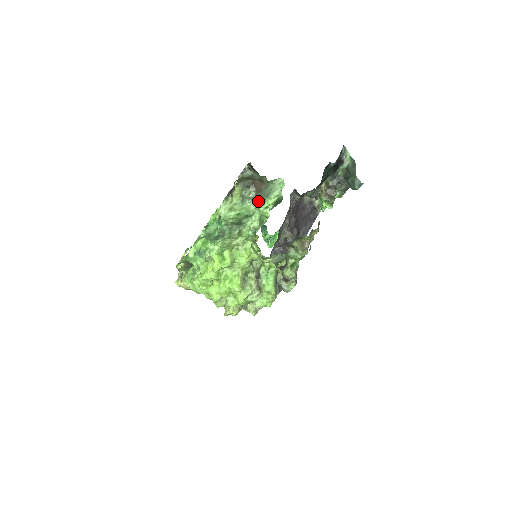
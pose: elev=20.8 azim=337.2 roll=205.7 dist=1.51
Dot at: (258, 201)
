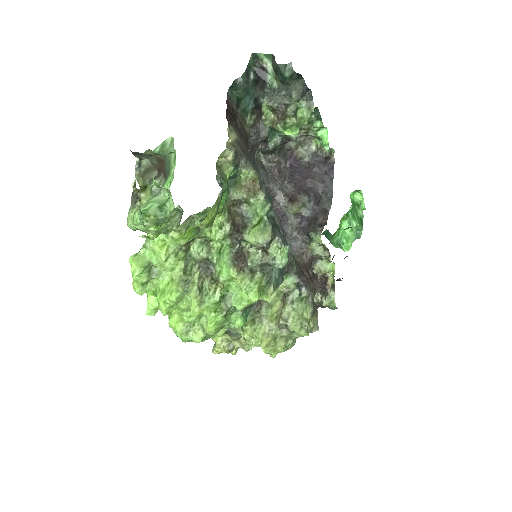
Dot at: occluded
